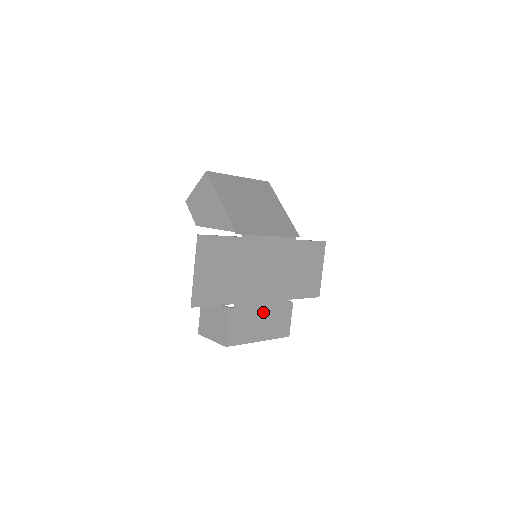
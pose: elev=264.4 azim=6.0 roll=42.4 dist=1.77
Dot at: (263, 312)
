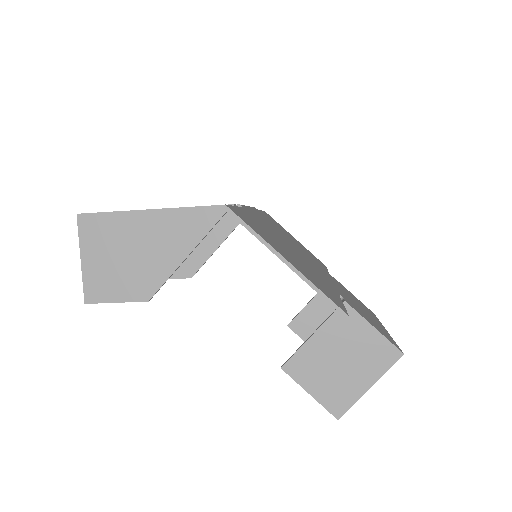
Dot at: occluded
